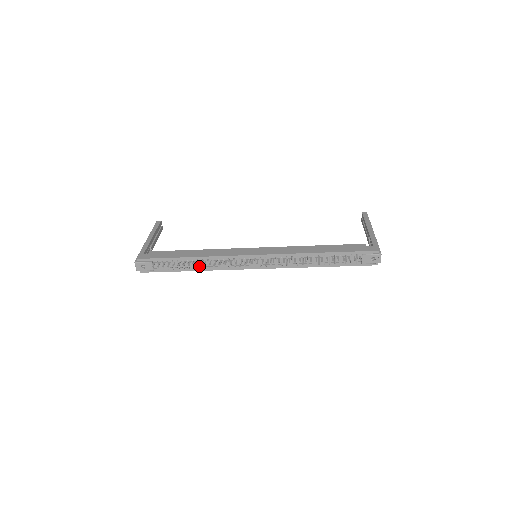
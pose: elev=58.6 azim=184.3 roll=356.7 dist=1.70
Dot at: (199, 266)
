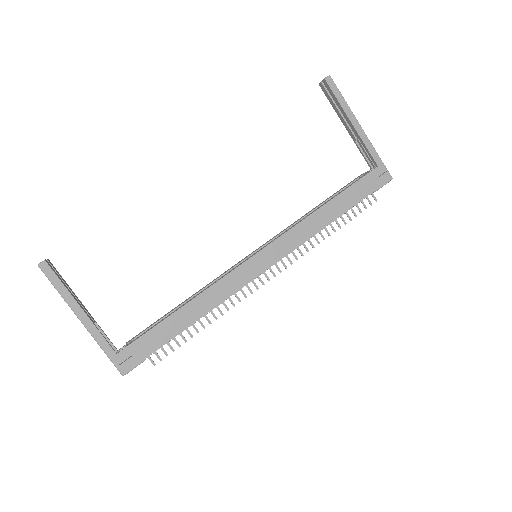
Dot at: occluded
